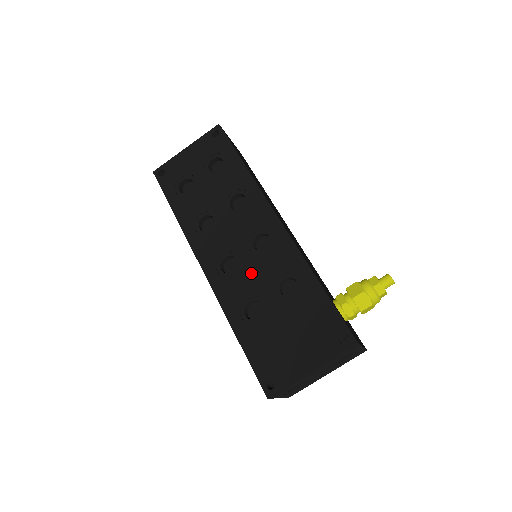
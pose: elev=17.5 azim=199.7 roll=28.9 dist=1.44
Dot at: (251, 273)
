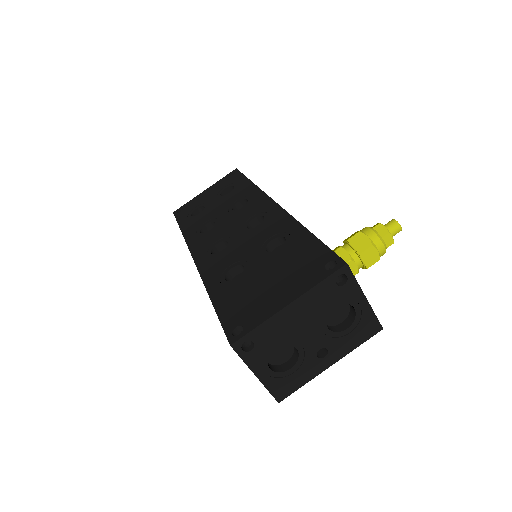
Dot at: (239, 246)
